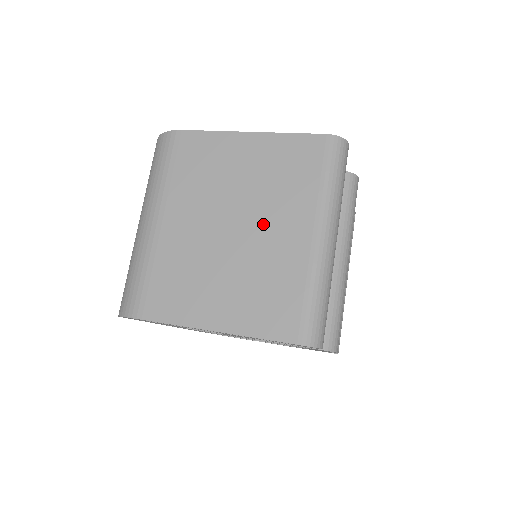
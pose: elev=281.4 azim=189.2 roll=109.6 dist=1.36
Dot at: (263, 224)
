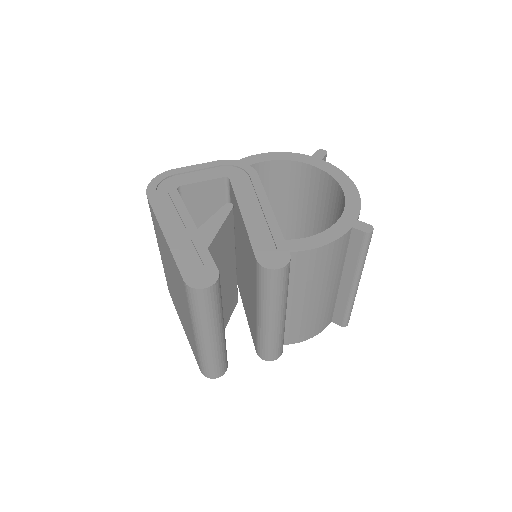
Dot at: (181, 301)
